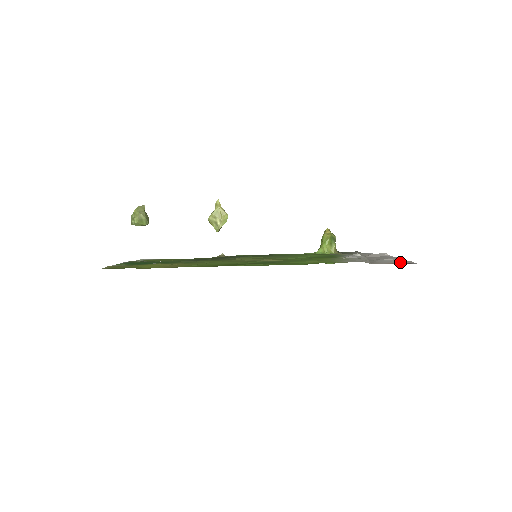
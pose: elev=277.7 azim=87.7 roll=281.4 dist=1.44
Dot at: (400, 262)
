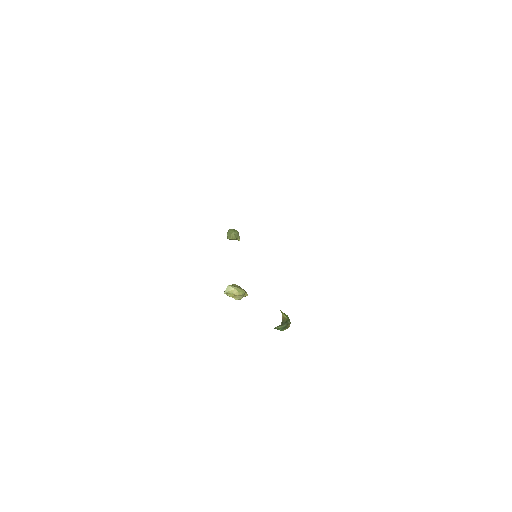
Dot at: occluded
